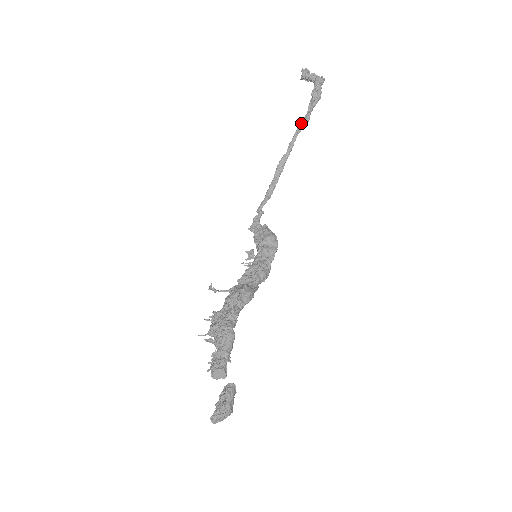
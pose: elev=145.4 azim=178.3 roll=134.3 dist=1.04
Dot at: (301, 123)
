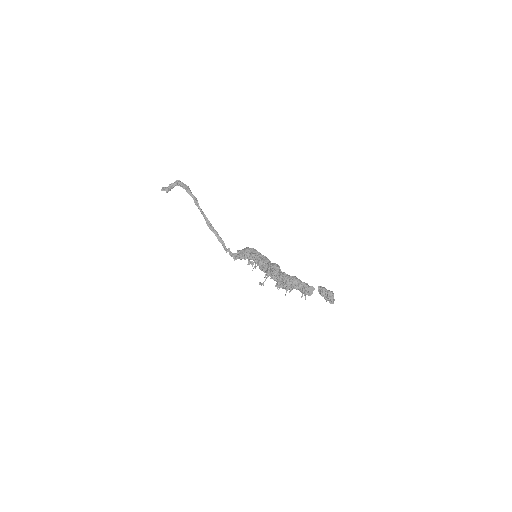
Dot at: (195, 202)
